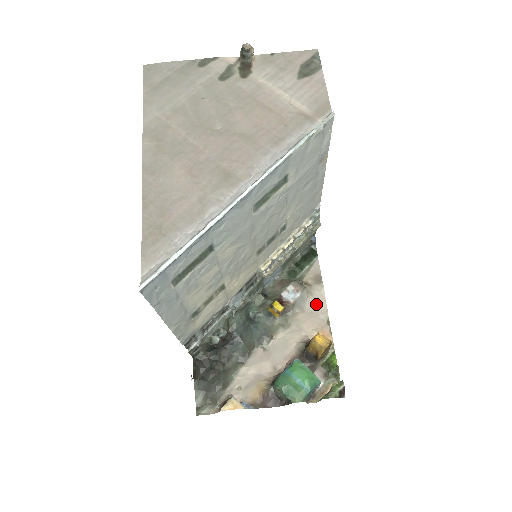
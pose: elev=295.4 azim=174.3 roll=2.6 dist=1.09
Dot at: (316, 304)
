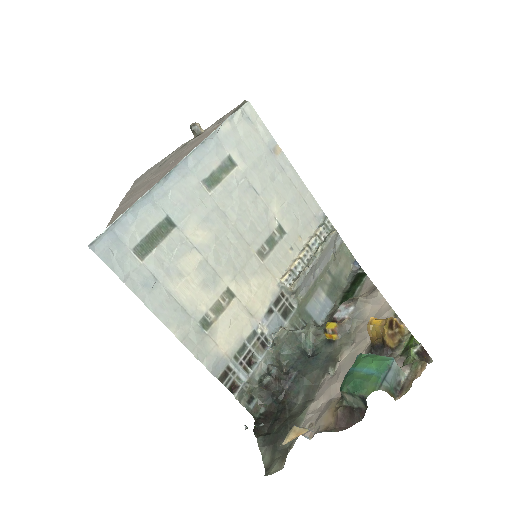
Dot at: (376, 308)
